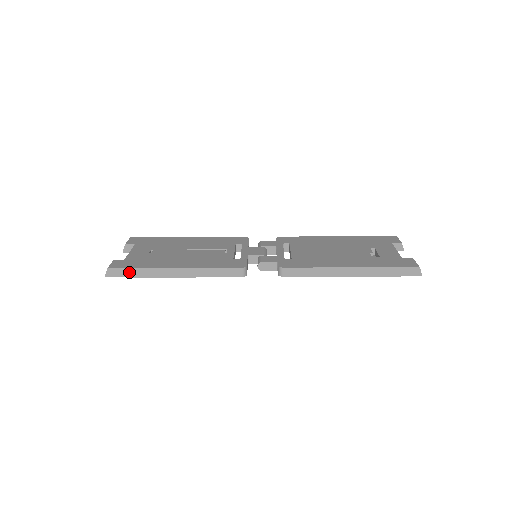
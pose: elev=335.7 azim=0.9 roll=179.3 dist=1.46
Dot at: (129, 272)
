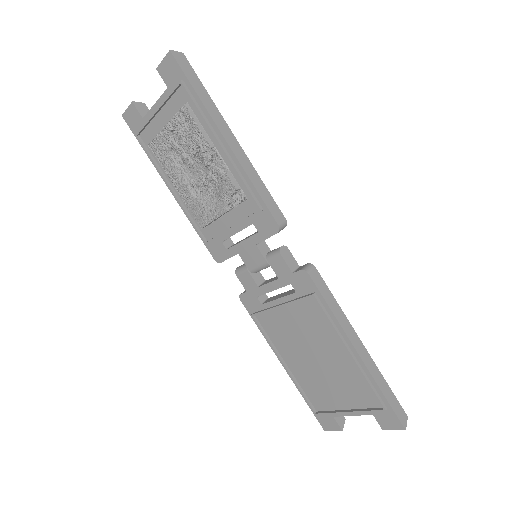
Dot at: (196, 81)
